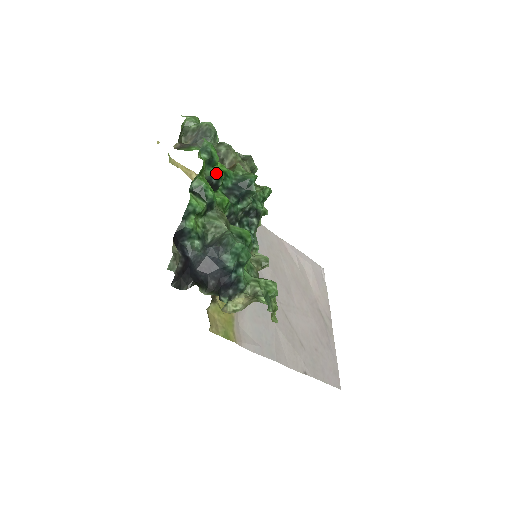
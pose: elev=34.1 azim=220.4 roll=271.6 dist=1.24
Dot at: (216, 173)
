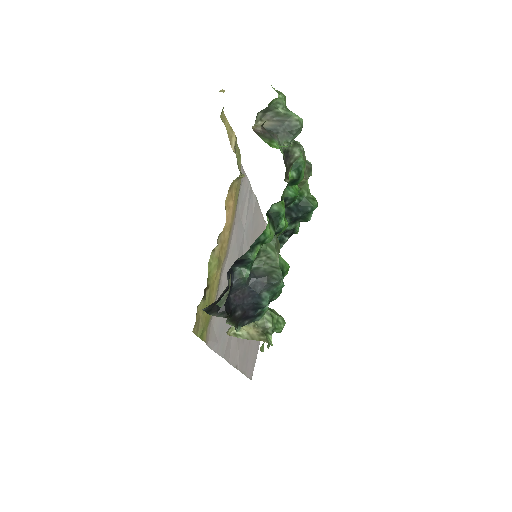
Dot at: (293, 196)
